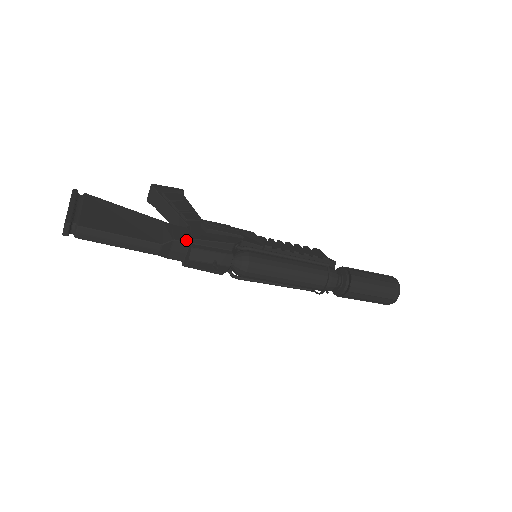
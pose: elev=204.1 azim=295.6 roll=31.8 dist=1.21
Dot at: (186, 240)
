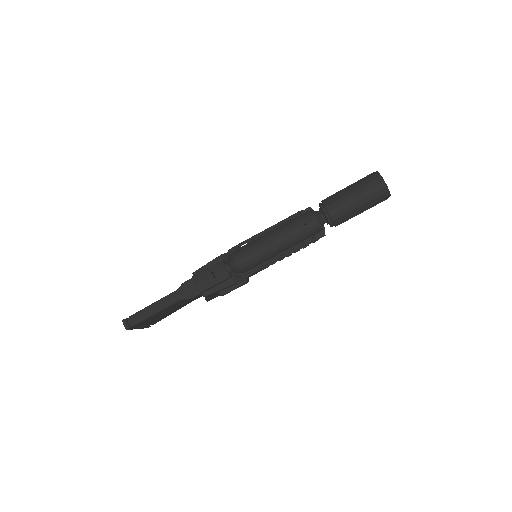
Dot at: (192, 278)
